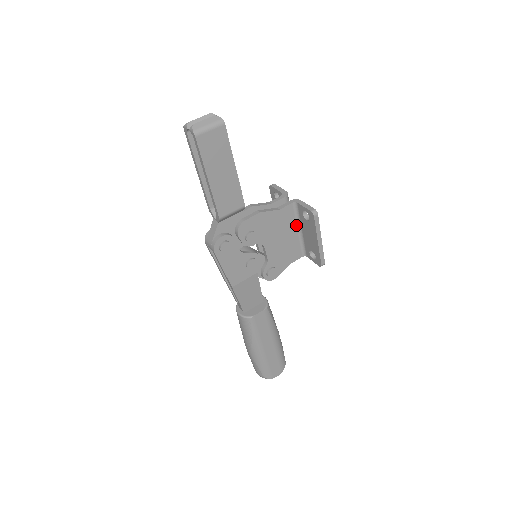
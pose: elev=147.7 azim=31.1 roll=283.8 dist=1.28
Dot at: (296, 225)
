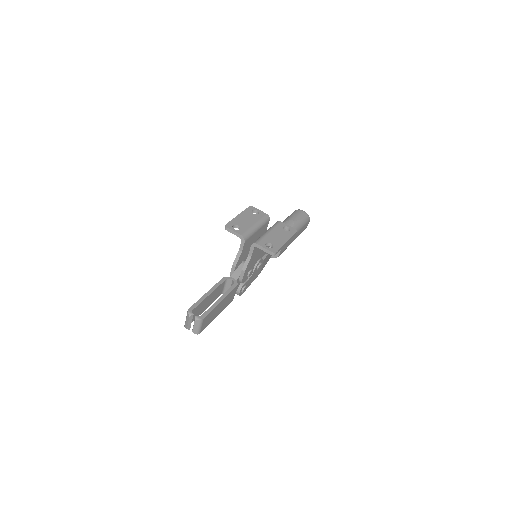
Dot at: occluded
